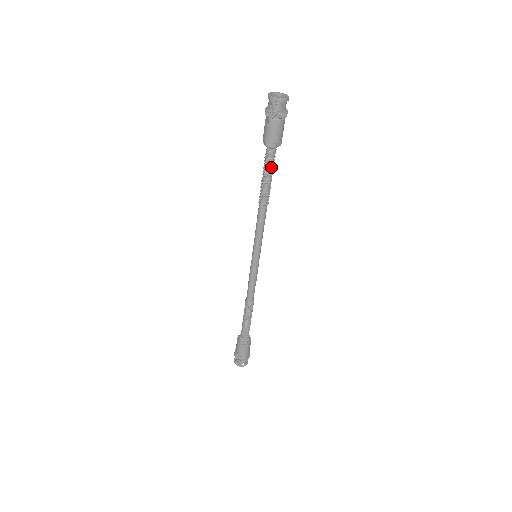
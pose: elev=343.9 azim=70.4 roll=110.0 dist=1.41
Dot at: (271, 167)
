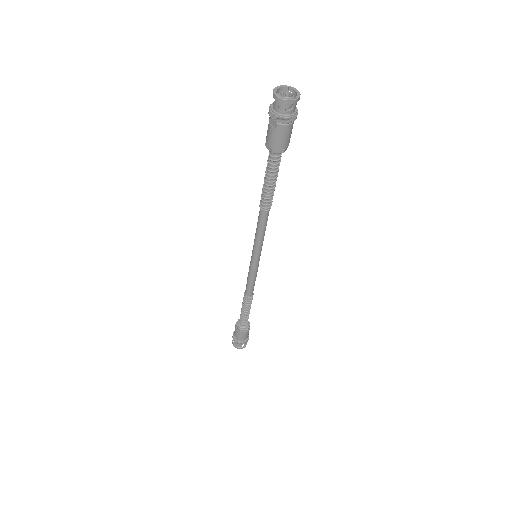
Dot at: (276, 172)
